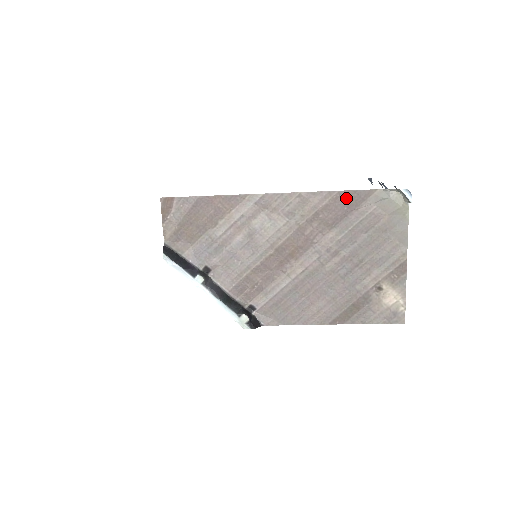
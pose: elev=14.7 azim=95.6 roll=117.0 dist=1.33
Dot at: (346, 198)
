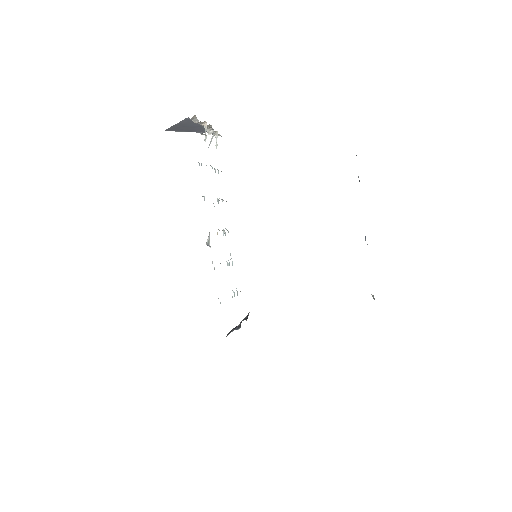
Dot at: occluded
